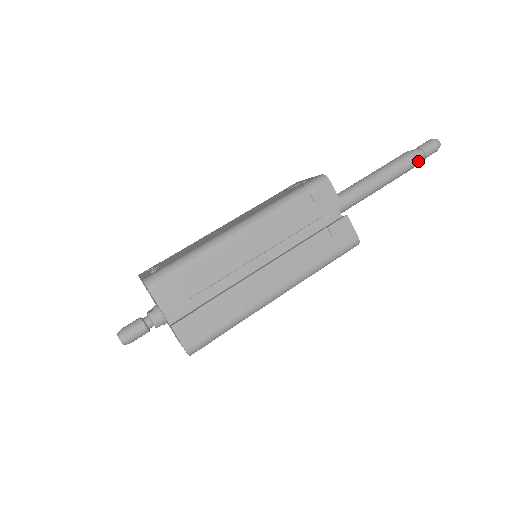
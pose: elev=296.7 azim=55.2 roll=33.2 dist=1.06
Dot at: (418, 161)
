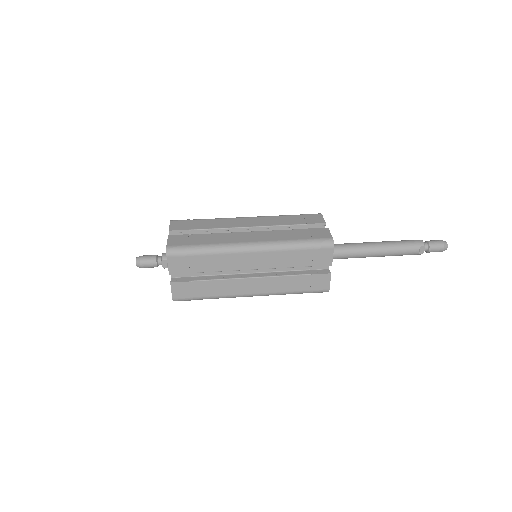
Dot at: (419, 243)
